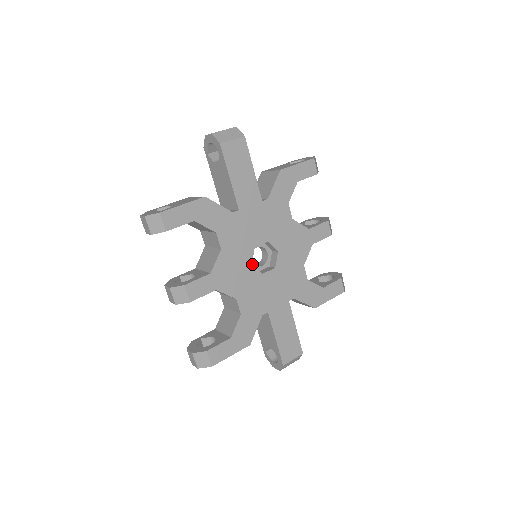
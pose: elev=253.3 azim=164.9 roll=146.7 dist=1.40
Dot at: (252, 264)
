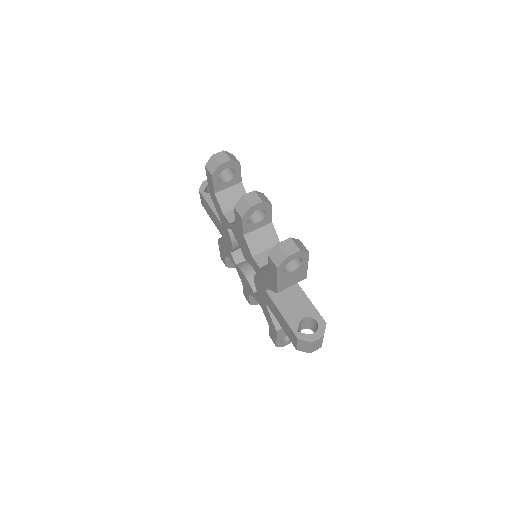
Dot at: occluded
